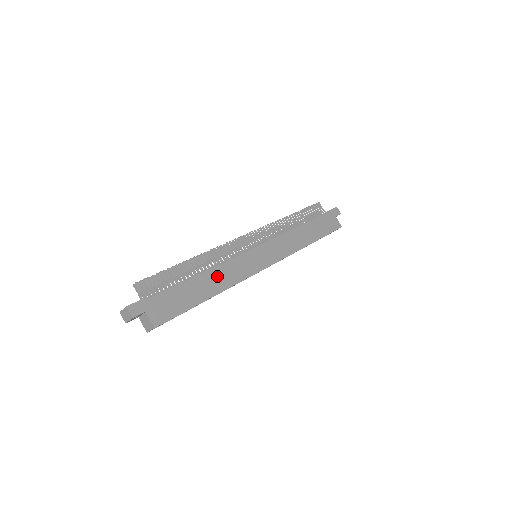
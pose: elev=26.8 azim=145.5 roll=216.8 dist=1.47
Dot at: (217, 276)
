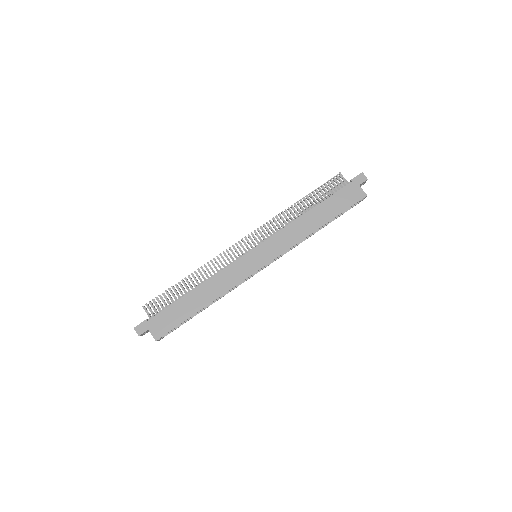
Dot at: (210, 288)
